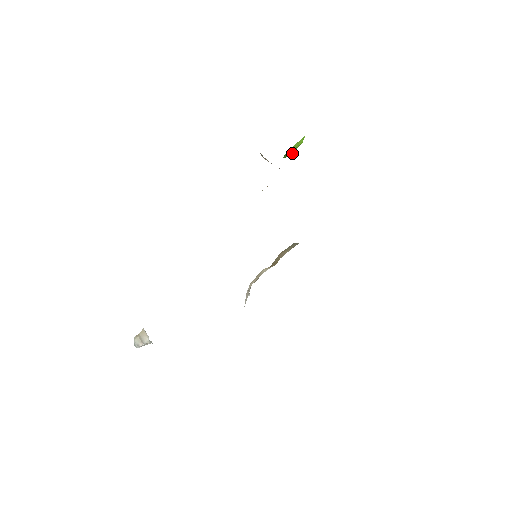
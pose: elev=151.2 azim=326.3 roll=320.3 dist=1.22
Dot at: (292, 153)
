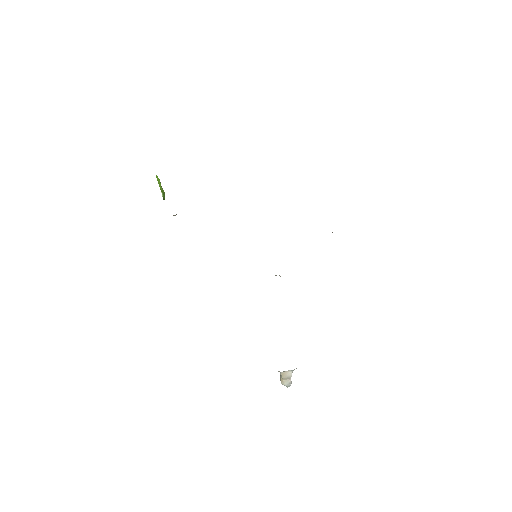
Dot at: (164, 192)
